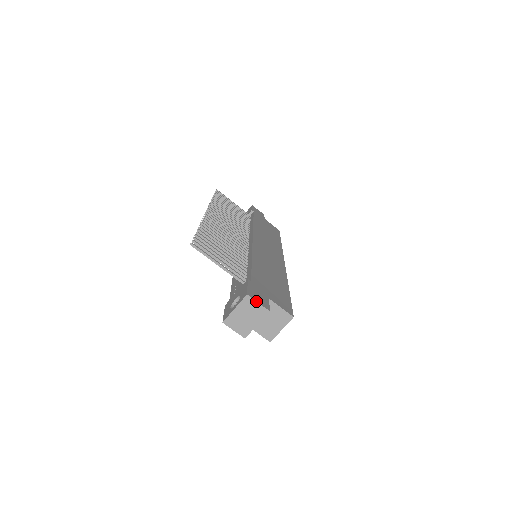
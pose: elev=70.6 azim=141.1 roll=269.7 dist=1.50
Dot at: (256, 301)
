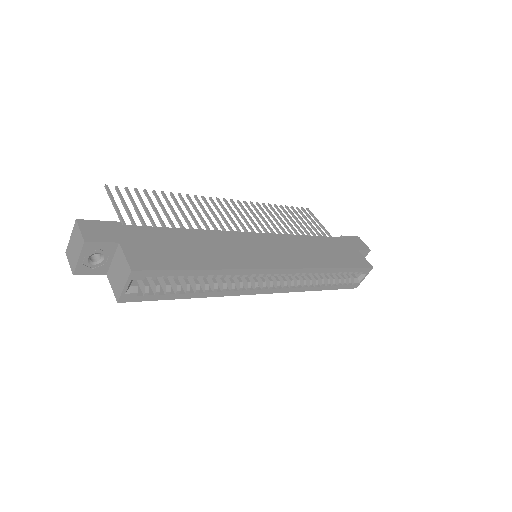
Dot at: (79, 228)
